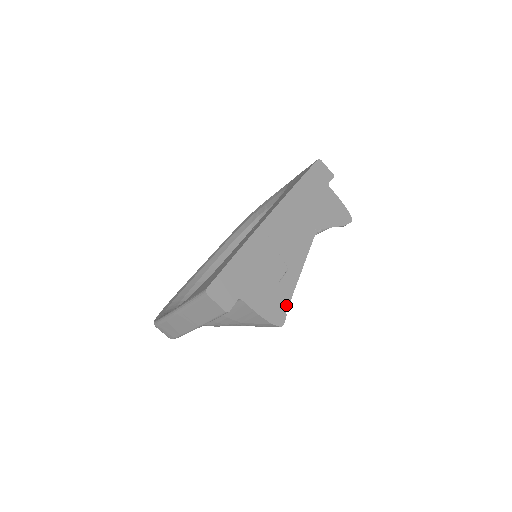
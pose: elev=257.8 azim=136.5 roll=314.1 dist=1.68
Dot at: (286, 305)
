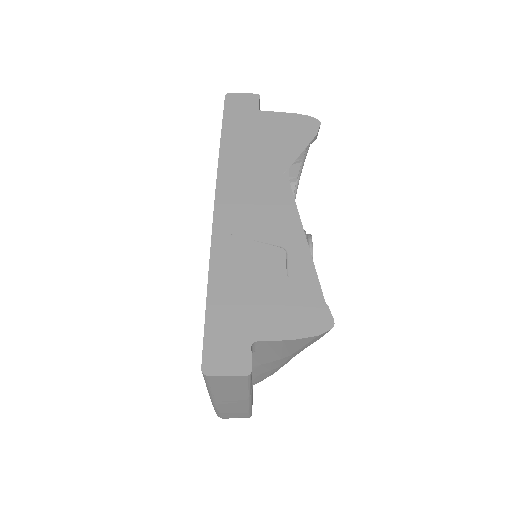
Dot at: (318, 295)
